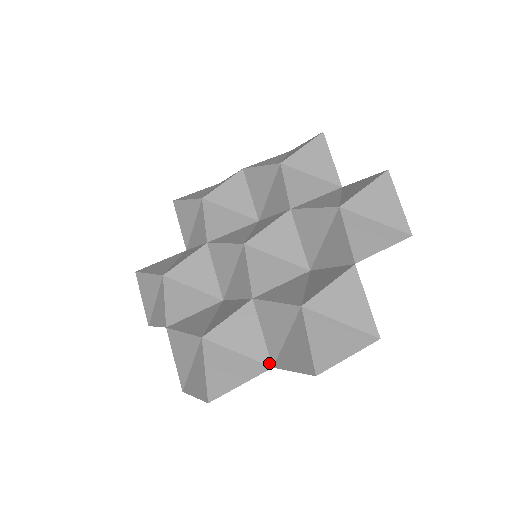
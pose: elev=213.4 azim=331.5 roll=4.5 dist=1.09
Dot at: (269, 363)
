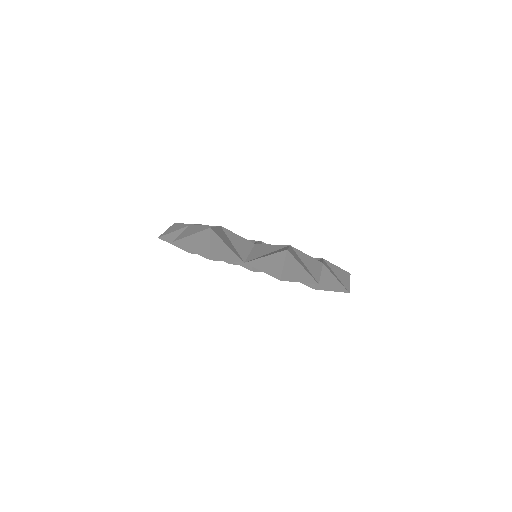
Dot at: (244, 260)
